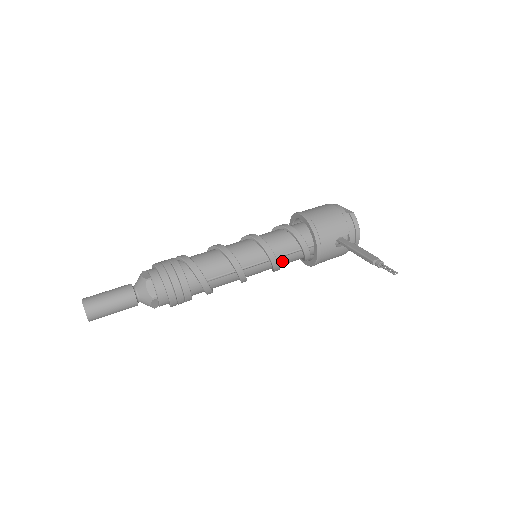
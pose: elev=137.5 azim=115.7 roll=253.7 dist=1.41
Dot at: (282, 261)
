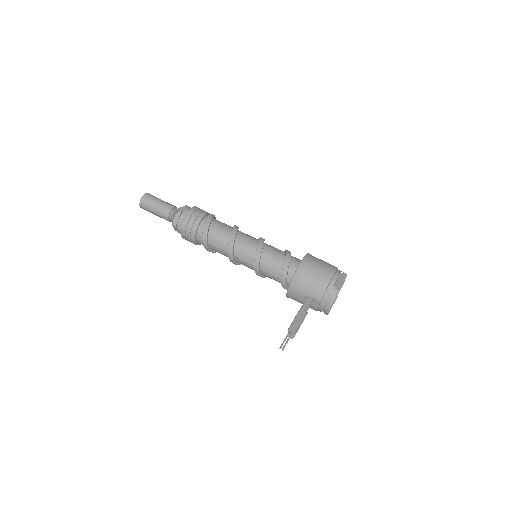
Dot at: (265, 274)
